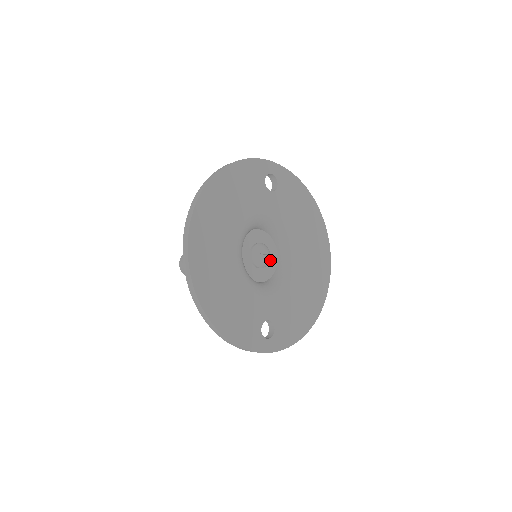
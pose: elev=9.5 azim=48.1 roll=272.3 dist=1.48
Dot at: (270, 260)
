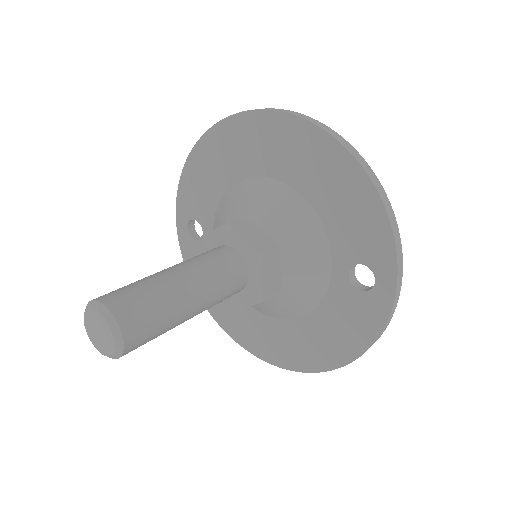
Dot at: occluded
